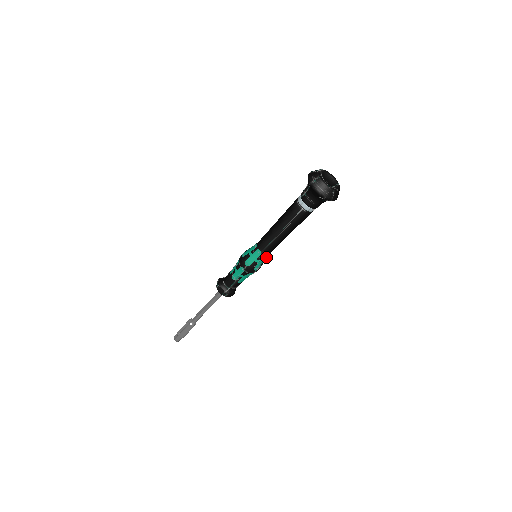
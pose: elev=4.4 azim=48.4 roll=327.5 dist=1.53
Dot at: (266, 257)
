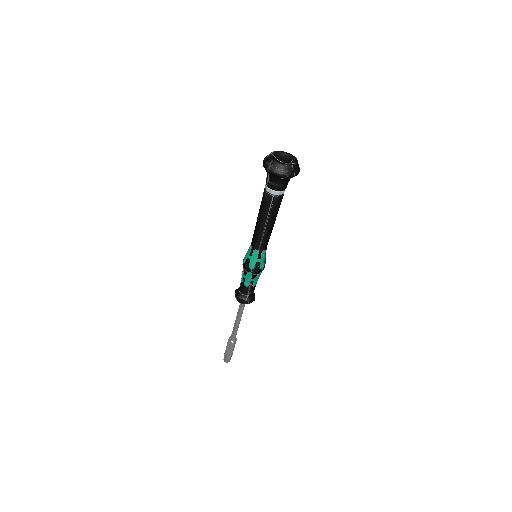
Dot at: (265, 253)
